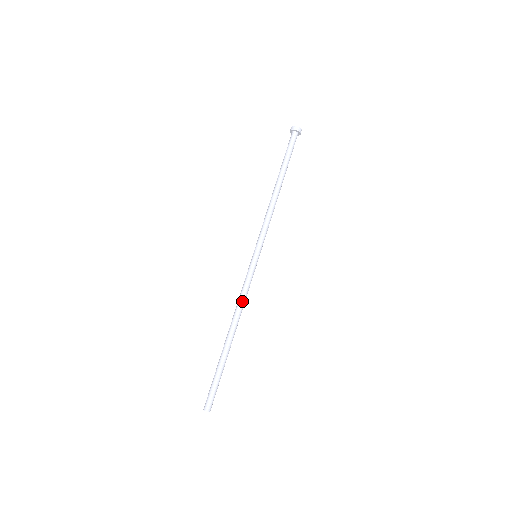
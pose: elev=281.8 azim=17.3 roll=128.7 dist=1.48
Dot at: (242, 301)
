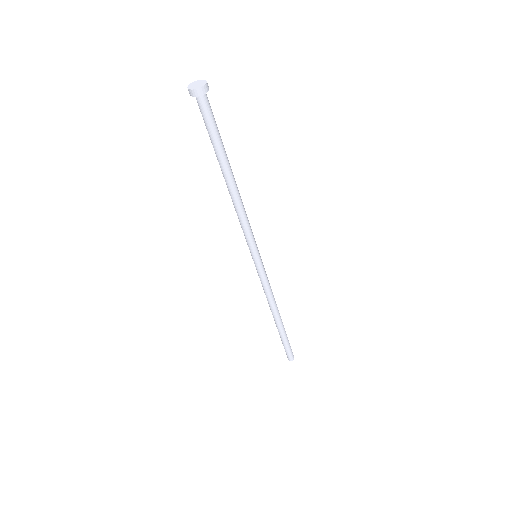
Dot at: (267, 296)
